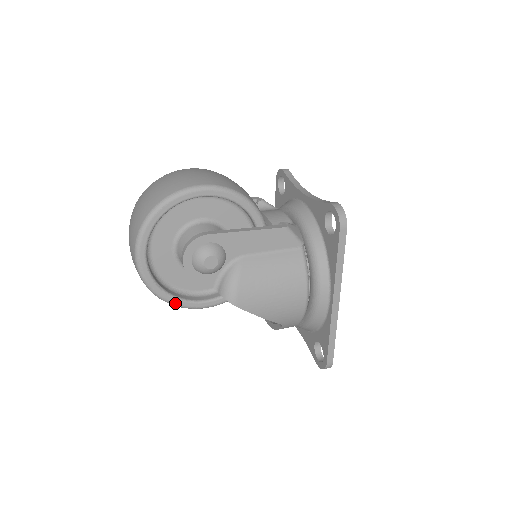
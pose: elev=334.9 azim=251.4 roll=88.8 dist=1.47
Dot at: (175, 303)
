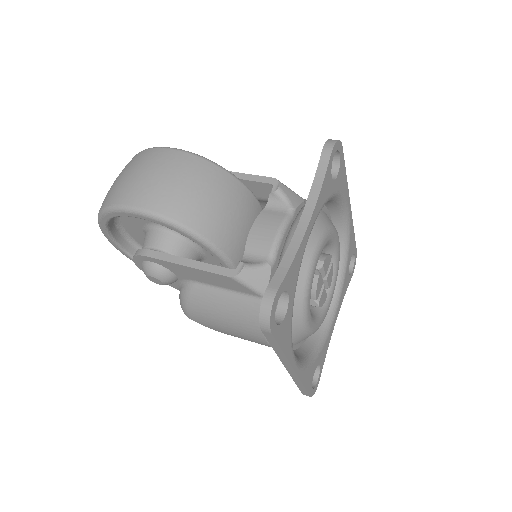
Dot at: occluded
